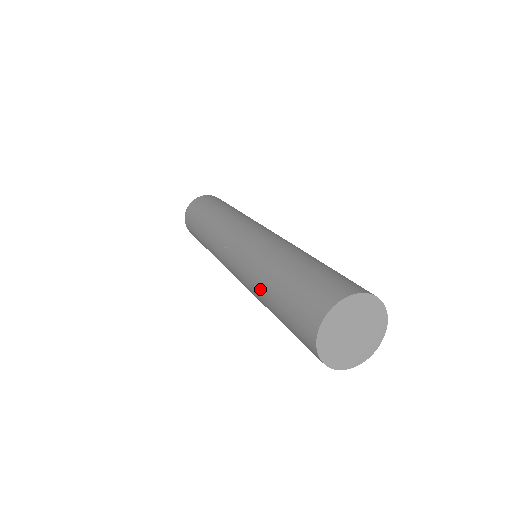
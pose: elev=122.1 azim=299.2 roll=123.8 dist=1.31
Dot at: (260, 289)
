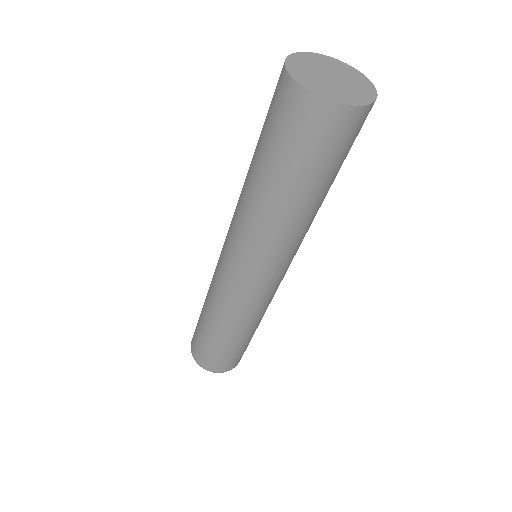
Dot at: (249, 195)
